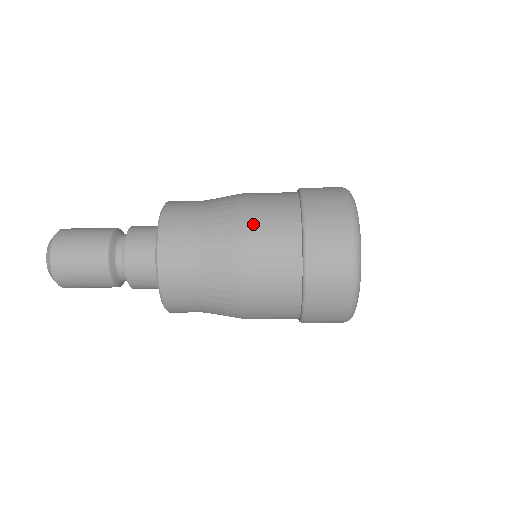
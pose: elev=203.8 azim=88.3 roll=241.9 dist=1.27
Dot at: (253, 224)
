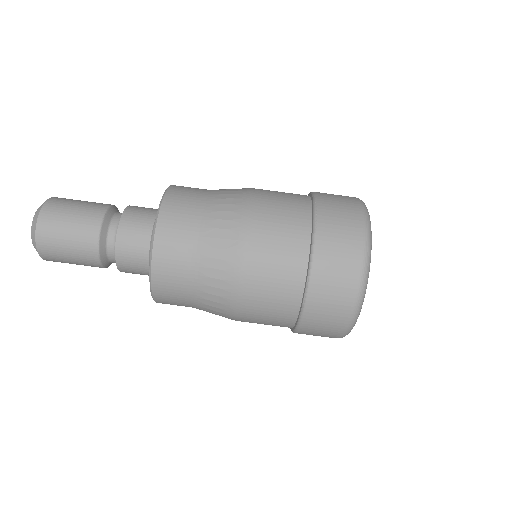
Dot at: (264, 190)
